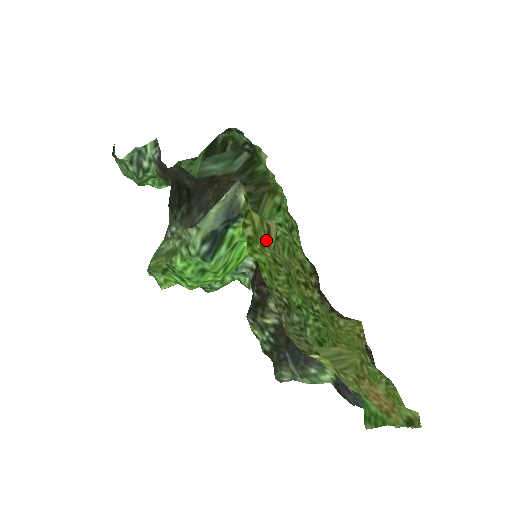
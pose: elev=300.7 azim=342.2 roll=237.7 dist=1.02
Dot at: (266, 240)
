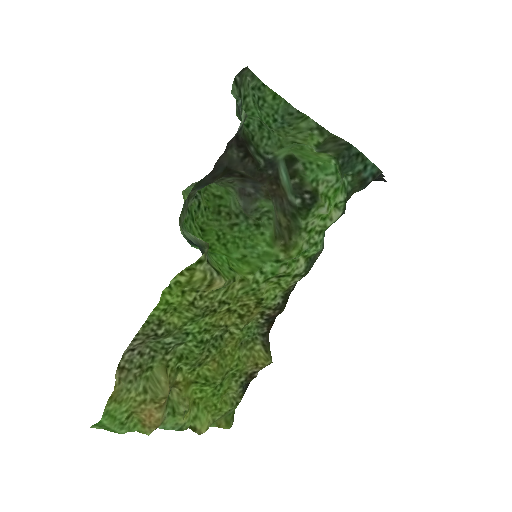
Dot at: (201, 288)
